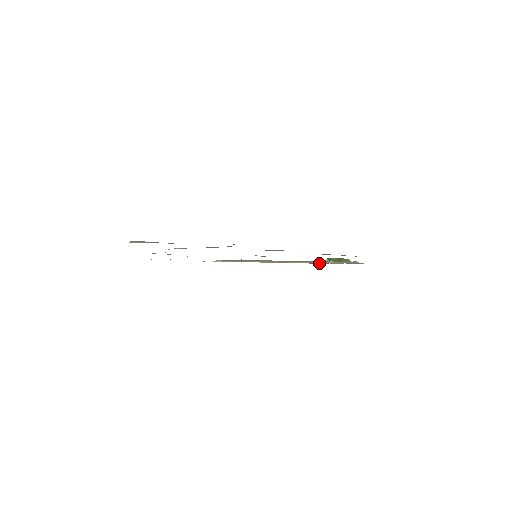
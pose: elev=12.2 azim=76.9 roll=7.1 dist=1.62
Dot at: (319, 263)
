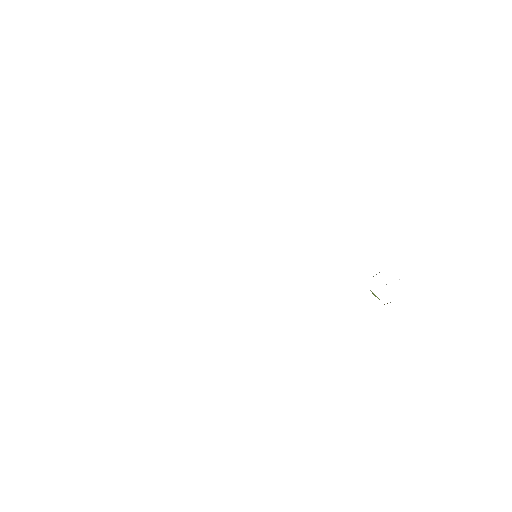
Dot at: occluded
